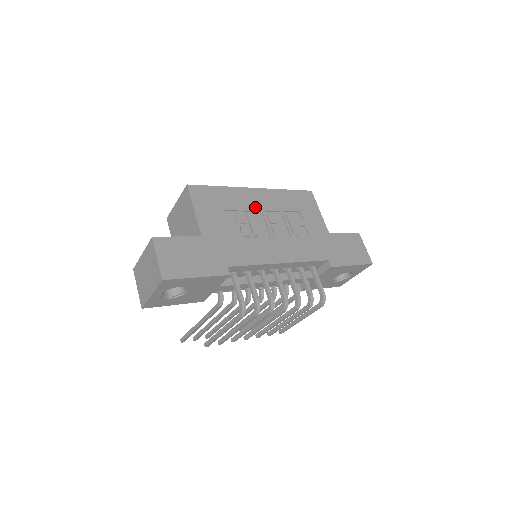
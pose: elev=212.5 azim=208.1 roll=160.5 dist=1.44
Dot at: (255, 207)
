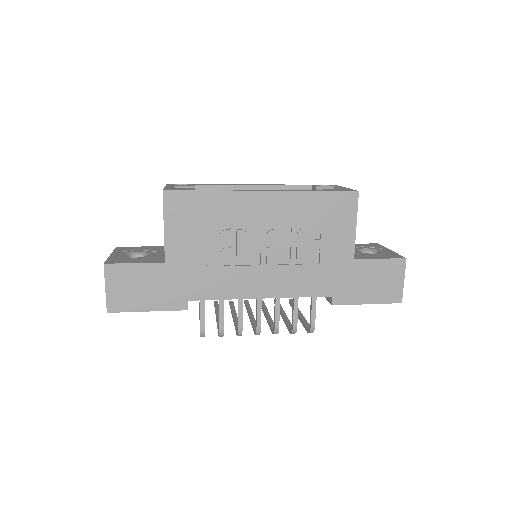
Dot at: (253, 221)
